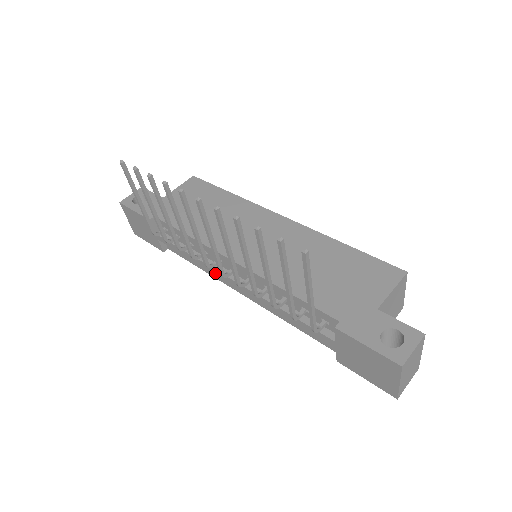
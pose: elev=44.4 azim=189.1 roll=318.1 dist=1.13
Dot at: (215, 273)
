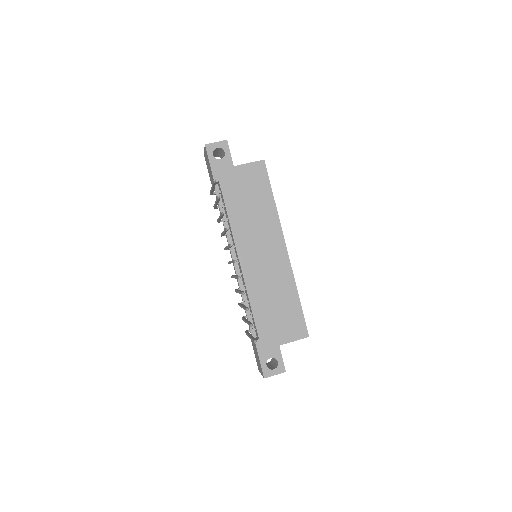
Dot at: occluded
